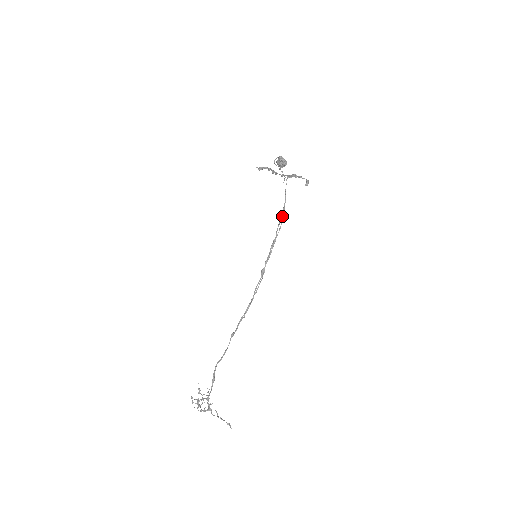
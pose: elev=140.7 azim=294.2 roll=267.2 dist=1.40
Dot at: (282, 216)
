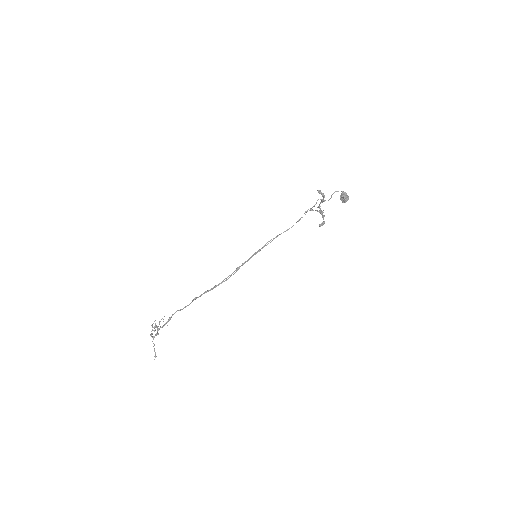
Dot at: (277, 236)
